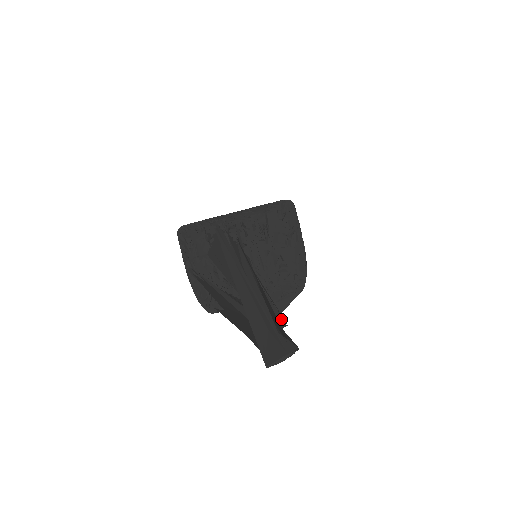
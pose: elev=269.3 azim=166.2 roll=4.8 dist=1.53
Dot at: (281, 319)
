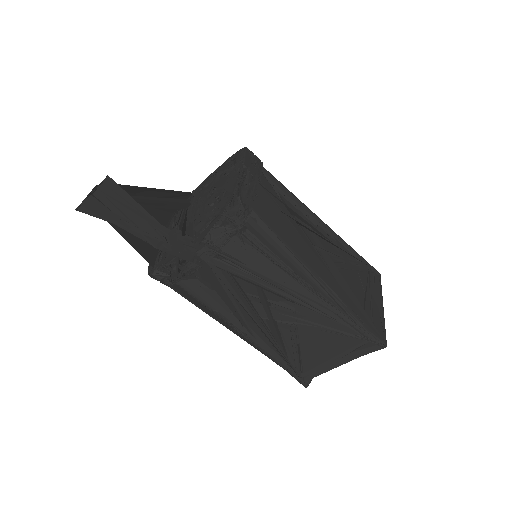
Dot at: occluded
